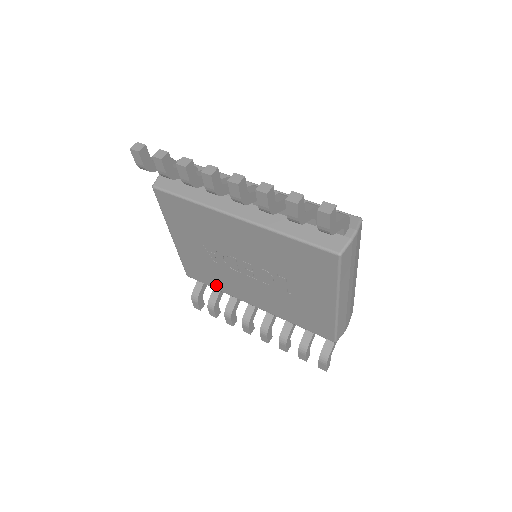
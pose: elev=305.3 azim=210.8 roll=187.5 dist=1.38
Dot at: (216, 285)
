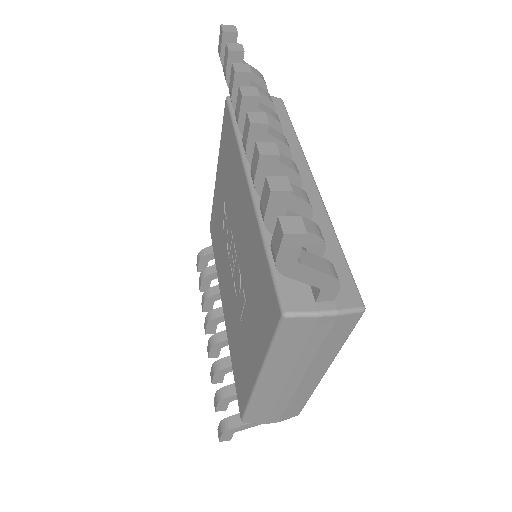
Dot at: (216, 257)
